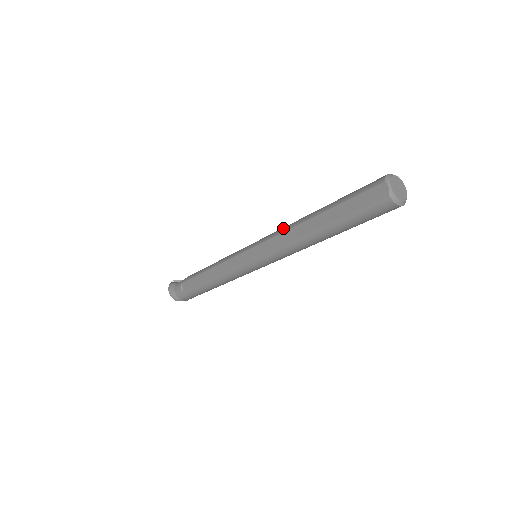
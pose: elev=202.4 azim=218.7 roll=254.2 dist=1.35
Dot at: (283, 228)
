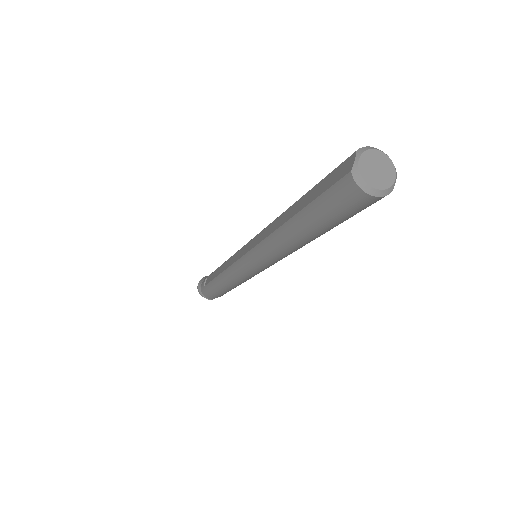
Dot at: occluded
